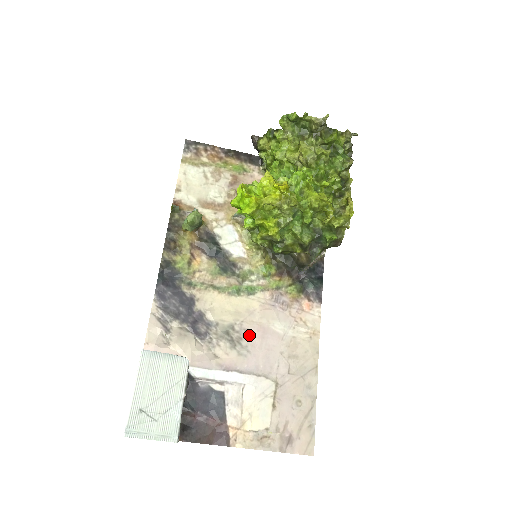
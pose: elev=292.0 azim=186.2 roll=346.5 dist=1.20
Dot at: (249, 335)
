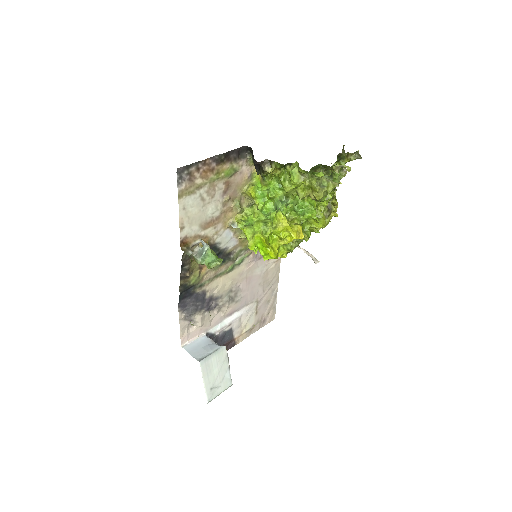
Dot at: (241, 288)
